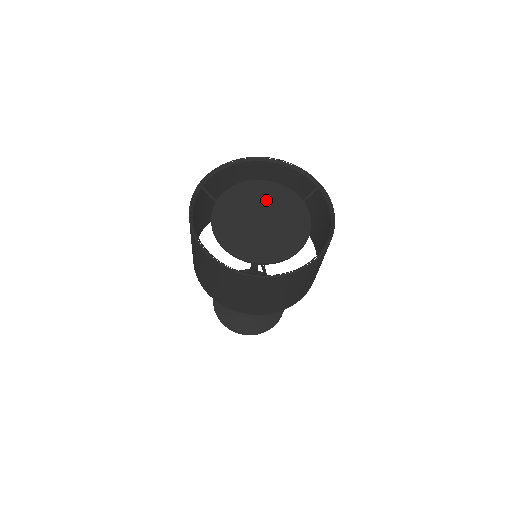
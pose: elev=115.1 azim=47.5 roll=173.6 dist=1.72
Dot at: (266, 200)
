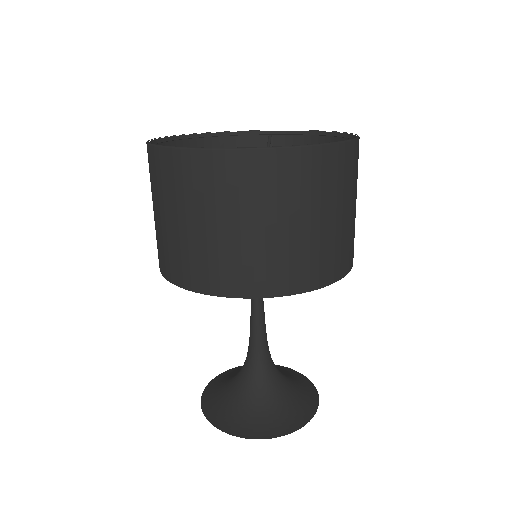
Dot at: occluded
